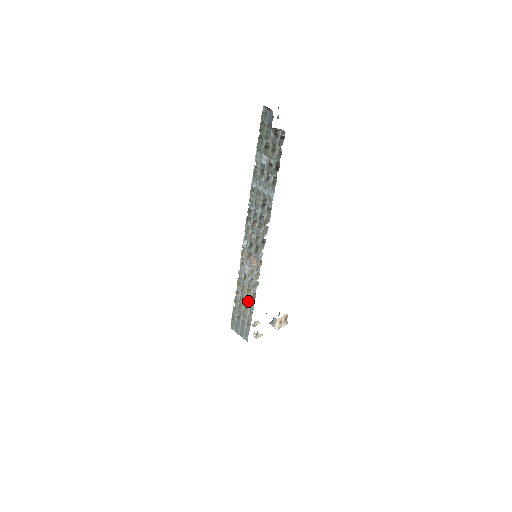
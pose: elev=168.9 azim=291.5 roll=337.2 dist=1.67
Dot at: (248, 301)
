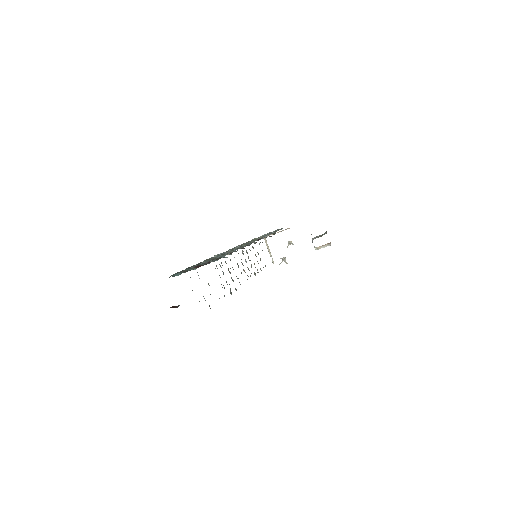
Dot at: occluded
